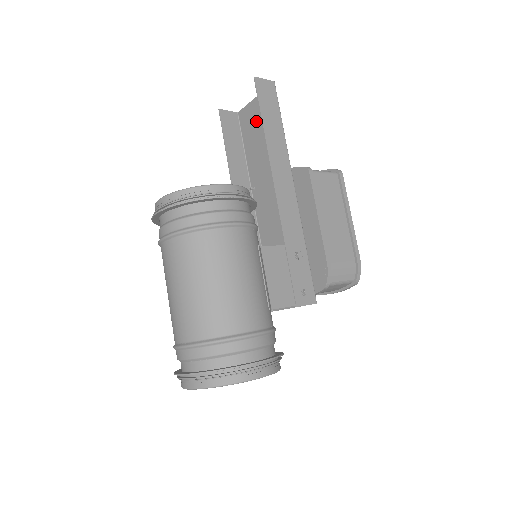
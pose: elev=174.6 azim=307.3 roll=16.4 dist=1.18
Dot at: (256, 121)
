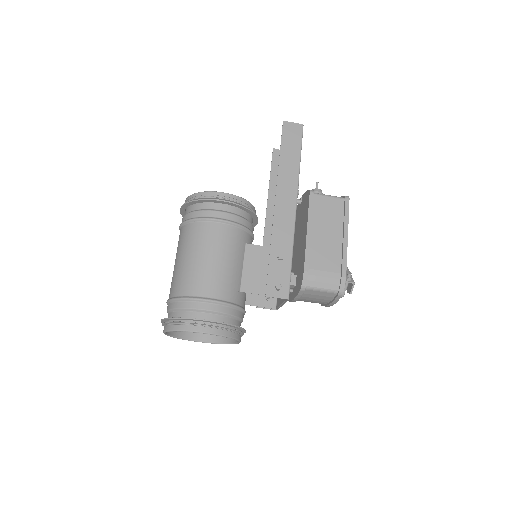
Dot at: occluded
